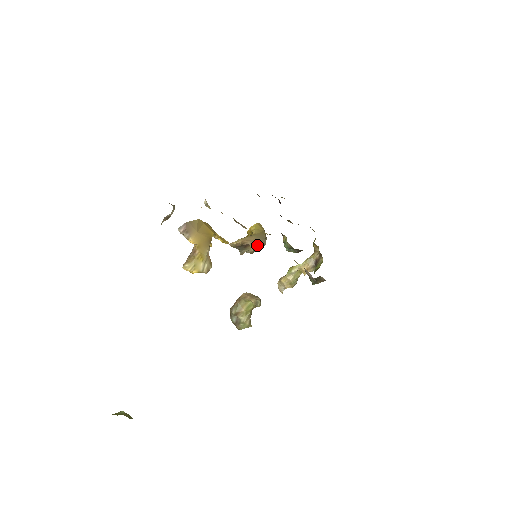
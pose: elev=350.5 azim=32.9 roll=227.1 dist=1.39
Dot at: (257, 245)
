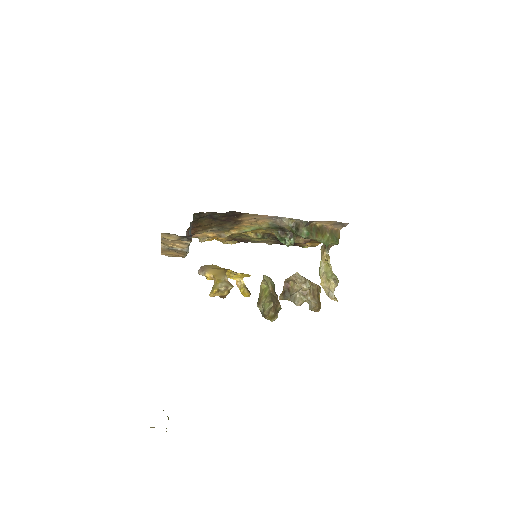
Dot at: (292, 279)
